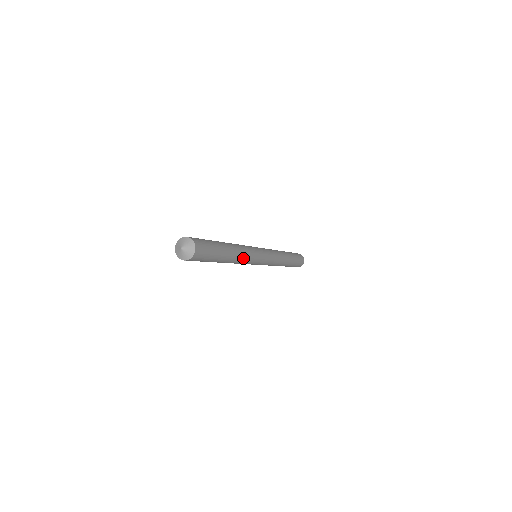
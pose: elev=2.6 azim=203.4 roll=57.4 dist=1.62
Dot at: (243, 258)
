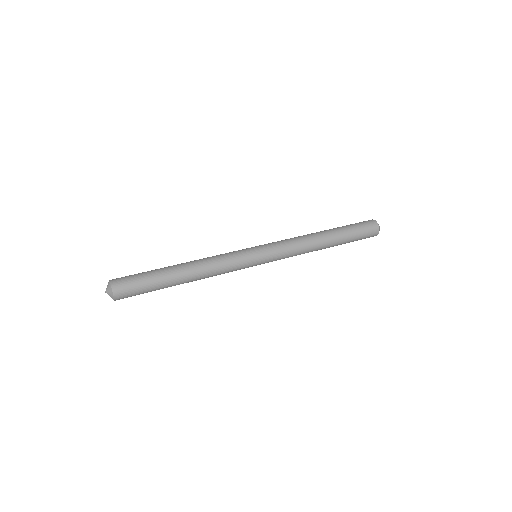
Dot at: (212, 269)
